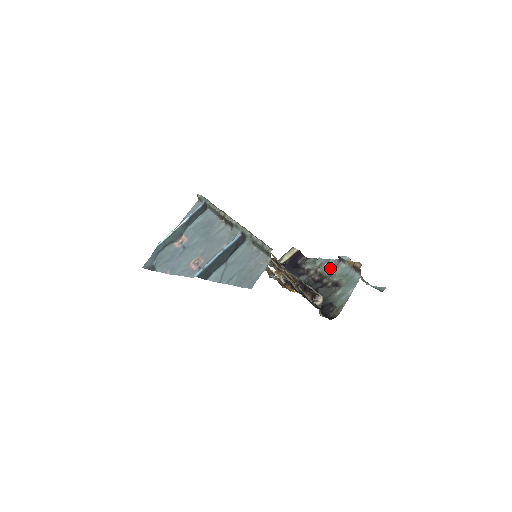
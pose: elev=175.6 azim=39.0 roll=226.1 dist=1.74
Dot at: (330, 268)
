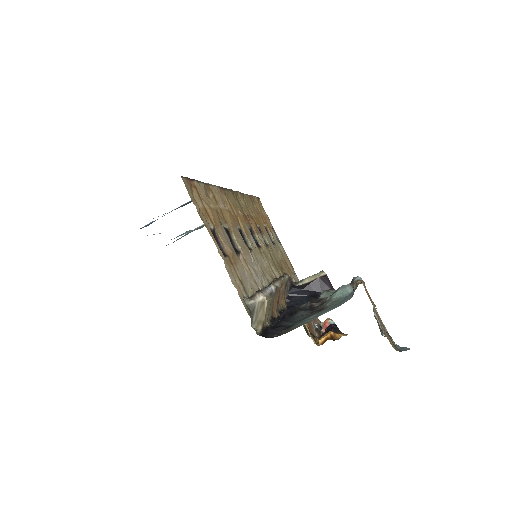
Dot at: occluded
